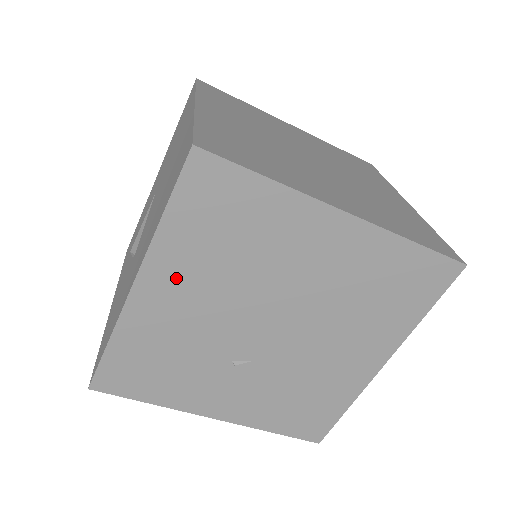
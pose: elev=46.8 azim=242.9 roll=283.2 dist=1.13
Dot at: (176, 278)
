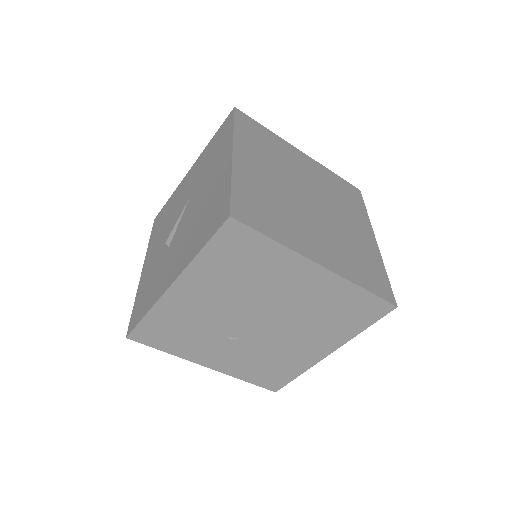
Dot at: (201, 285)
